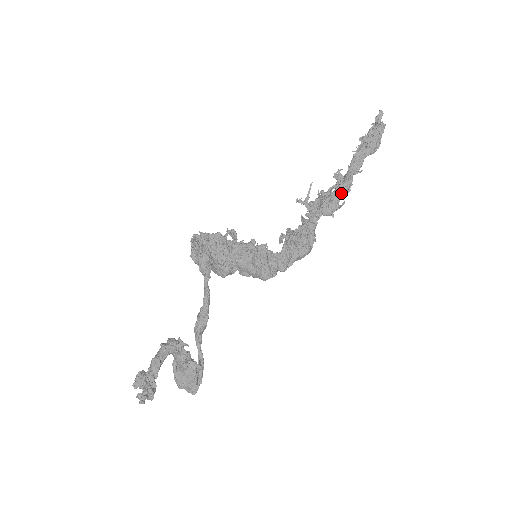
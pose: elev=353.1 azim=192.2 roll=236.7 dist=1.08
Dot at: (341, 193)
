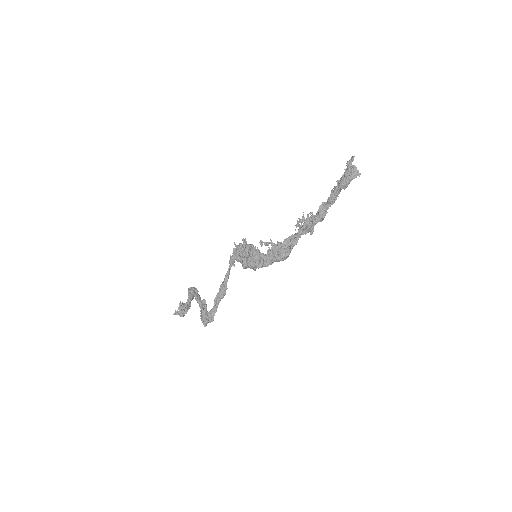
Dot at: (312, 217)
